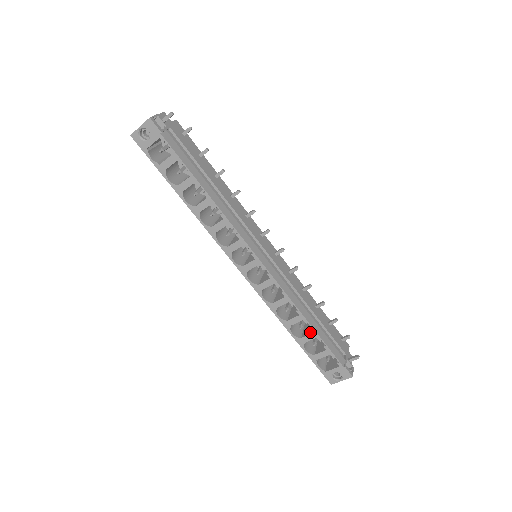
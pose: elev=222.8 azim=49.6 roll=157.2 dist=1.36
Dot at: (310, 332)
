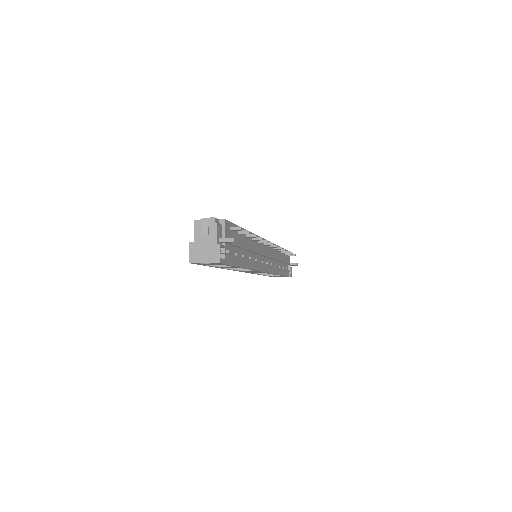
Dot at: occluded
